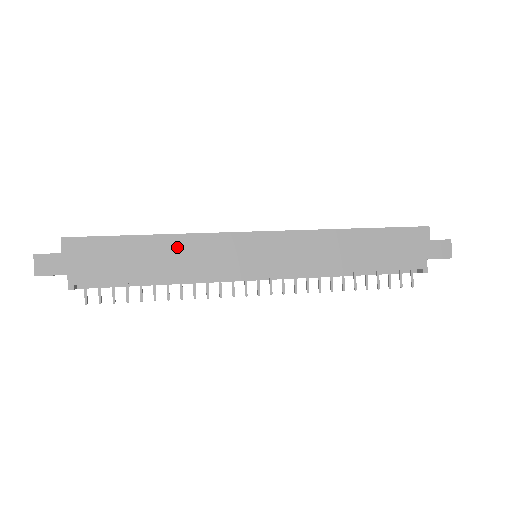
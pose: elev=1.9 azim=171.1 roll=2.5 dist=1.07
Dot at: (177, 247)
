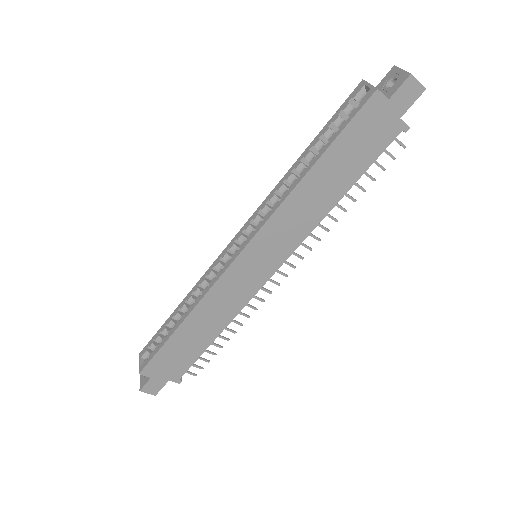
Dot at: (203, 314)
